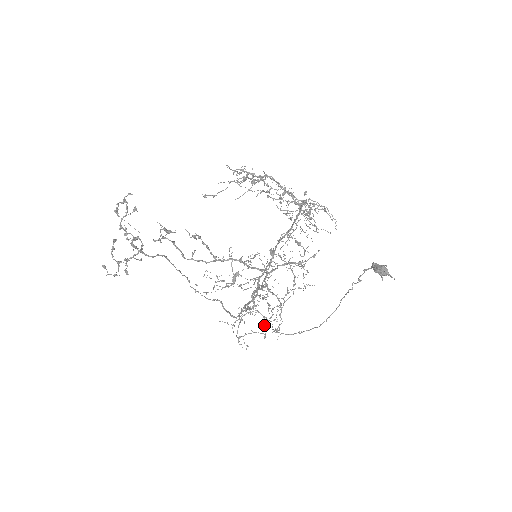
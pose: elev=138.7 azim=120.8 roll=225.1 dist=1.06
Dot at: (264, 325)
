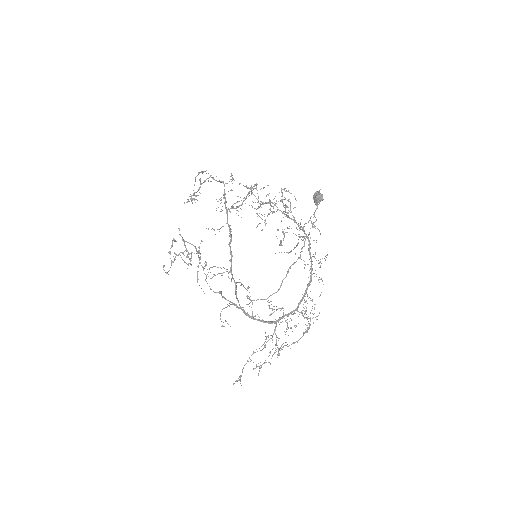
Dot at: occluded
